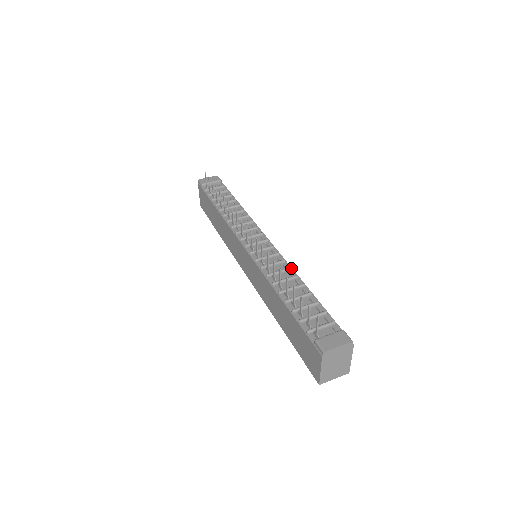
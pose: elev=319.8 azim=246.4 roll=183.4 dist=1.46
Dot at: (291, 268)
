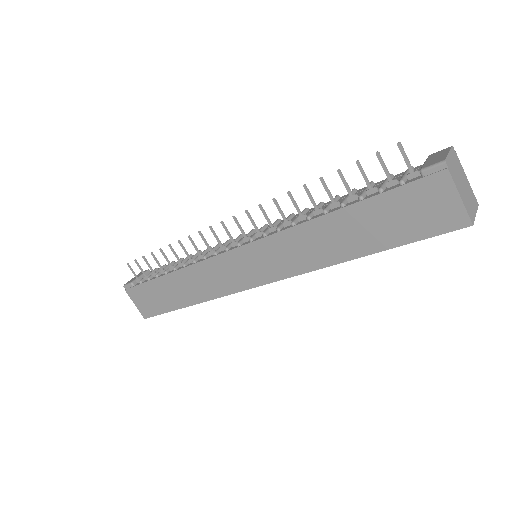
Dot at: (307, 208)
